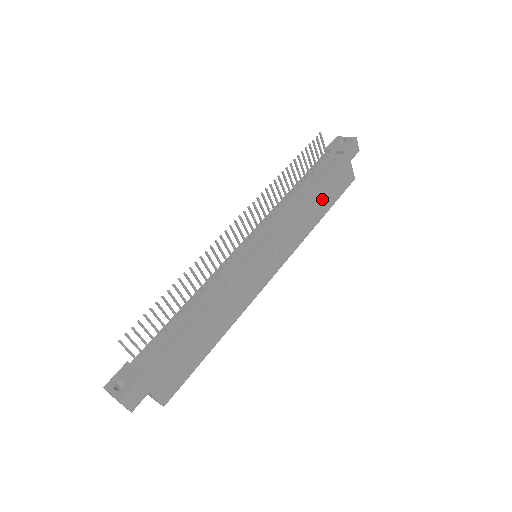
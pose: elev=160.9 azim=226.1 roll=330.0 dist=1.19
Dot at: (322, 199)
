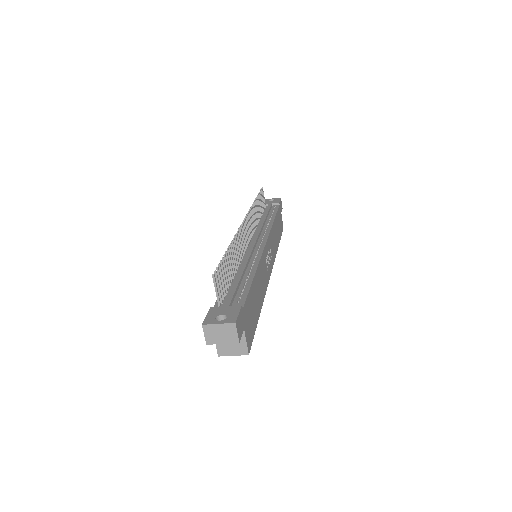
Dot at: (277, 230)
